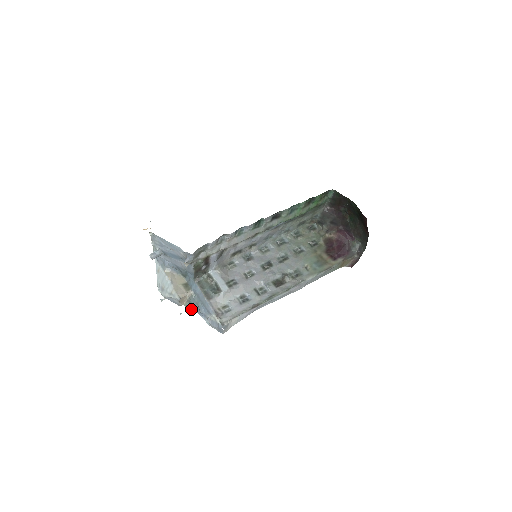
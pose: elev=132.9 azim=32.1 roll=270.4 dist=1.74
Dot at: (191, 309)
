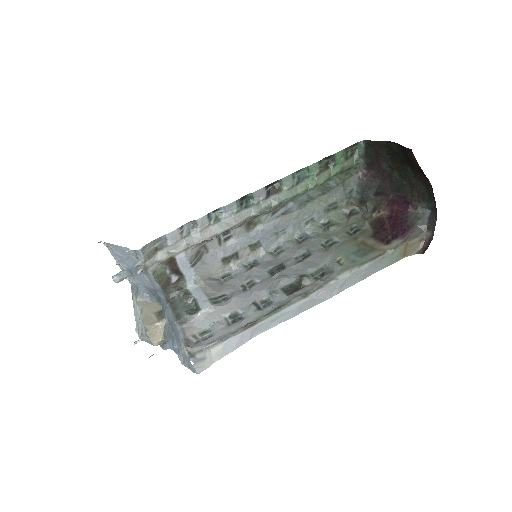
Dot at: (167, 347)
